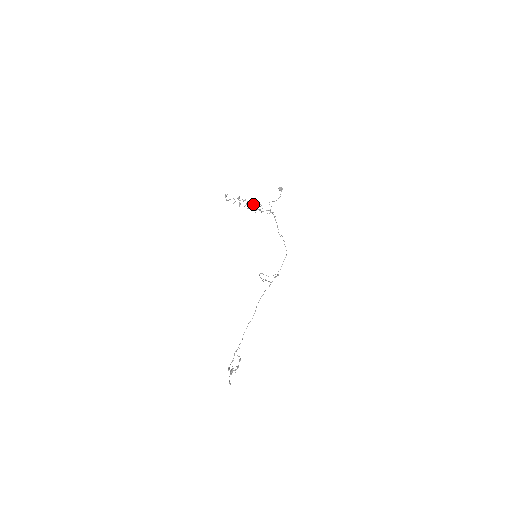
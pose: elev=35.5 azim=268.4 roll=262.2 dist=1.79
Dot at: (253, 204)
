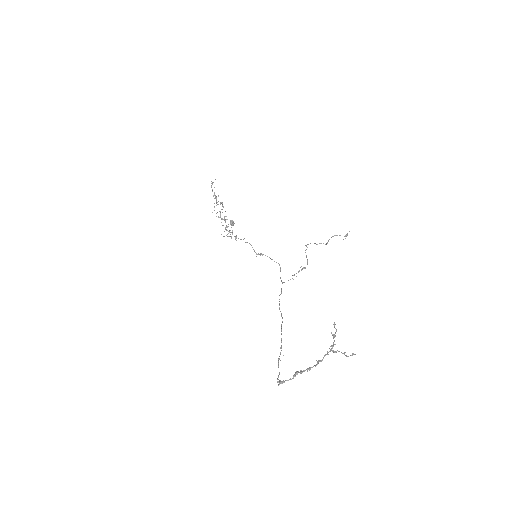
Dot at: occluded
